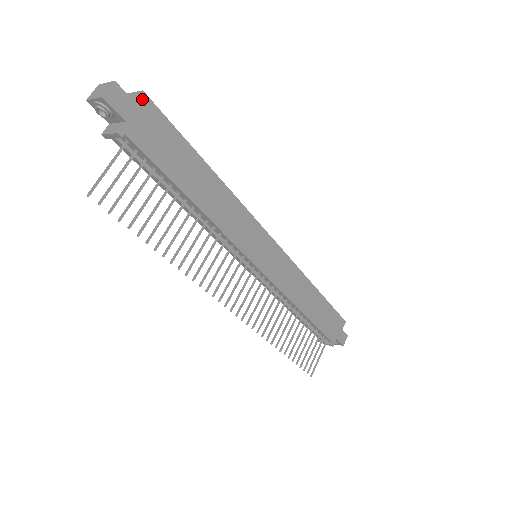
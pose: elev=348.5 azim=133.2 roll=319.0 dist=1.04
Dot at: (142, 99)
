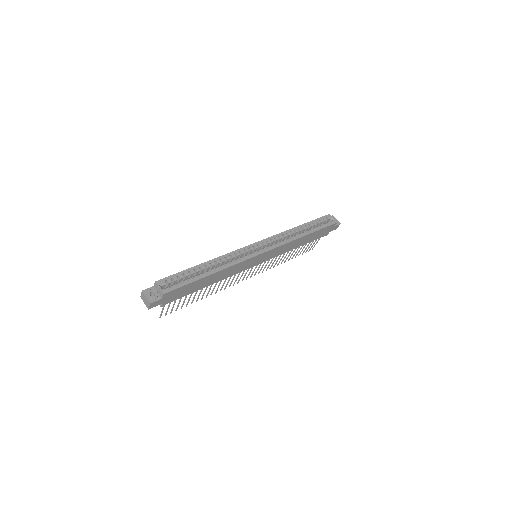
Dot at: (165, 295)
